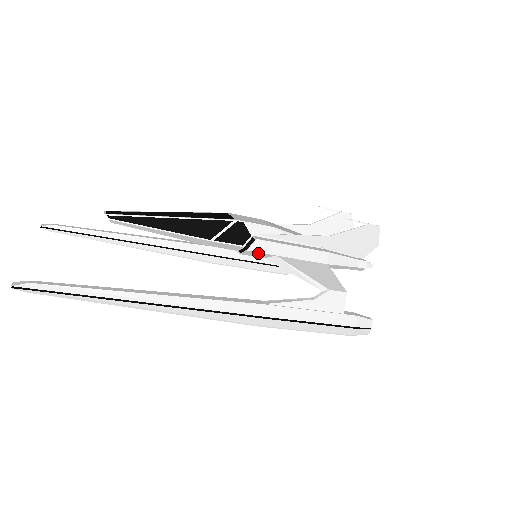
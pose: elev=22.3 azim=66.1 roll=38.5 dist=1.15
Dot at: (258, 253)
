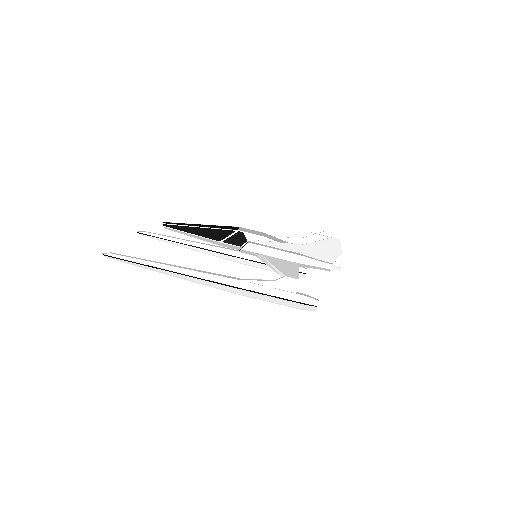
Dot at: (249, 252)
